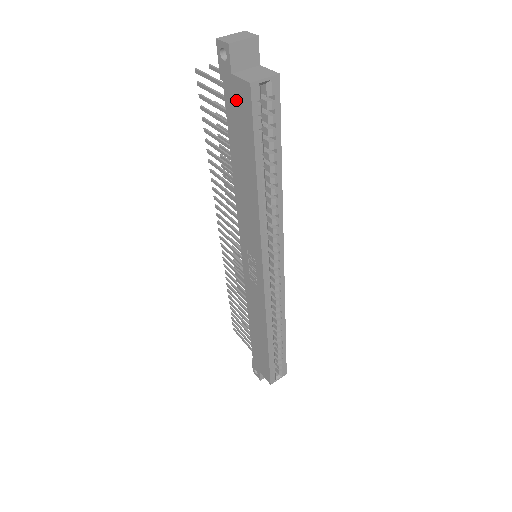
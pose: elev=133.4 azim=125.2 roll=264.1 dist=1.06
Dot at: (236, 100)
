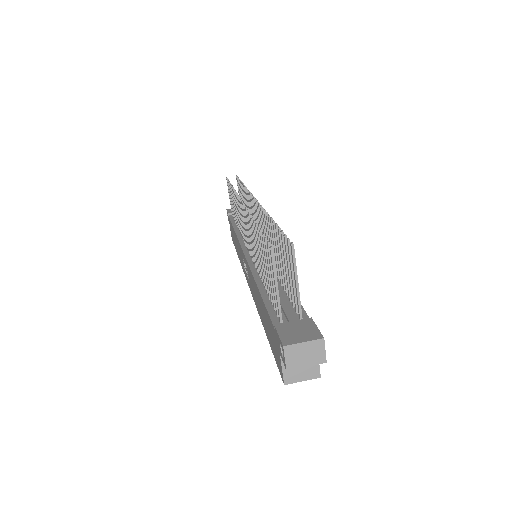
Dot at: (275, 345)
